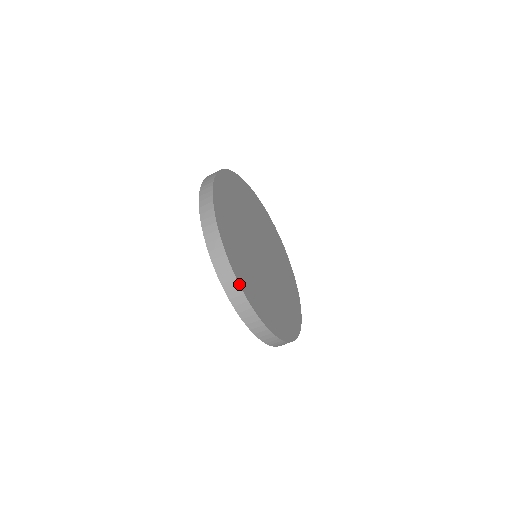
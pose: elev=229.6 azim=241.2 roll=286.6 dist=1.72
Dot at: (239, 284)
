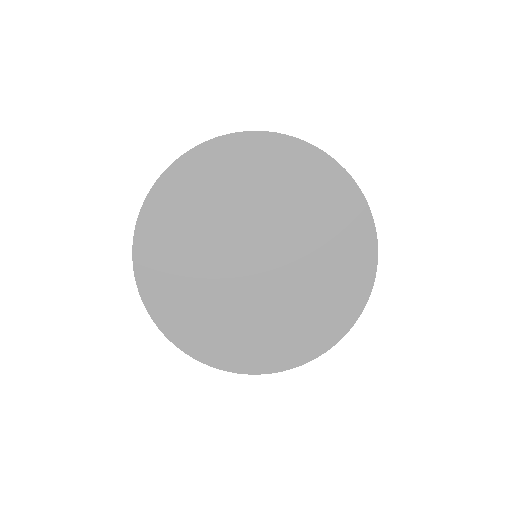
Dot at: (315, 358)
